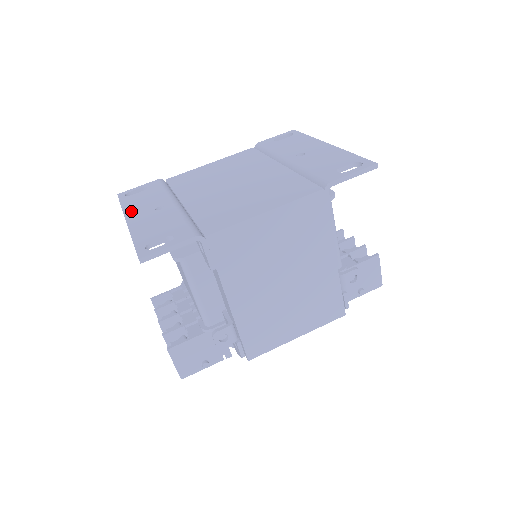
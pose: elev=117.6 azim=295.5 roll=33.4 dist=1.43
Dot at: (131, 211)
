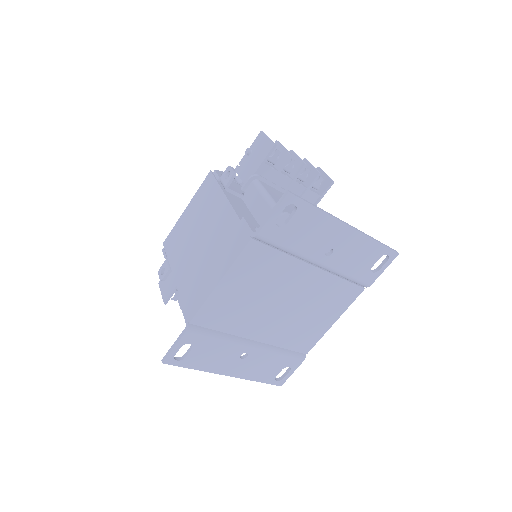
Dot at: (218, 369)
